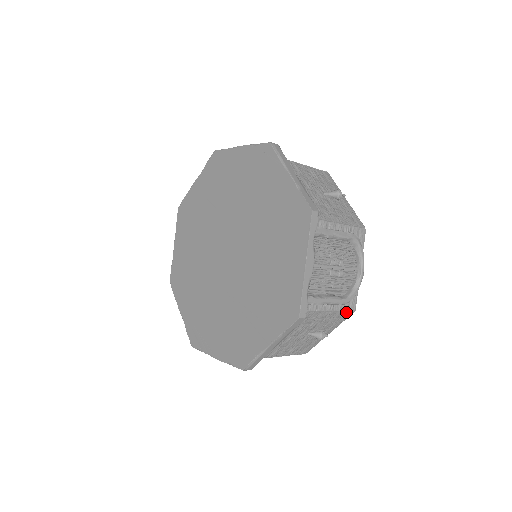
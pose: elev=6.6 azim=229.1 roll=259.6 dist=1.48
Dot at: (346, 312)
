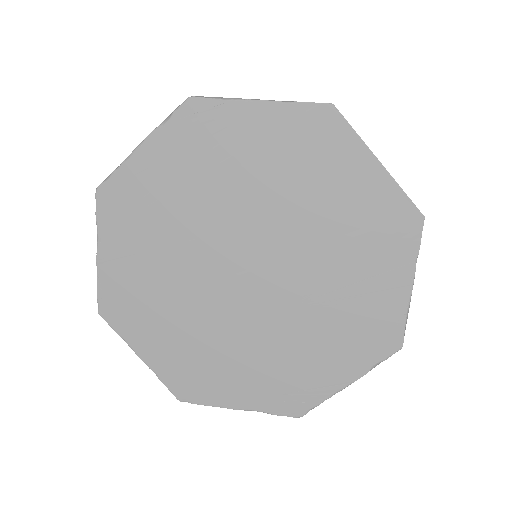
Dot at: occluded
